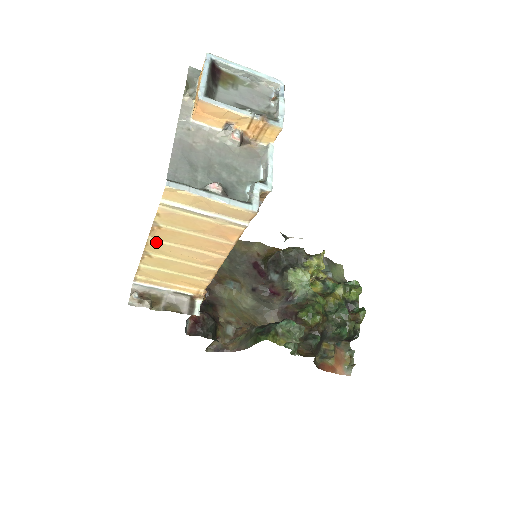
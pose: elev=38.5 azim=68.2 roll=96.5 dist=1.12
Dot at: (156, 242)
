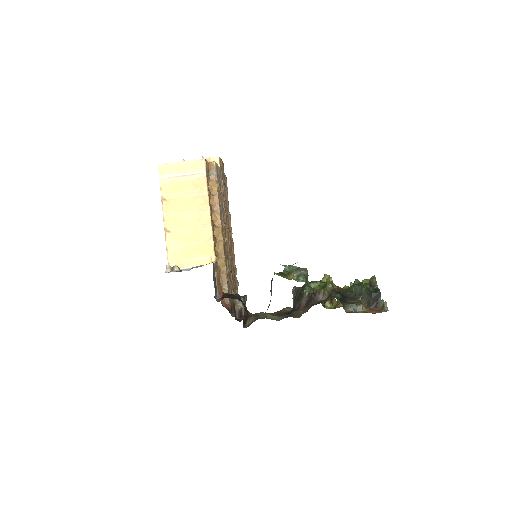
Dot at: (168, 215)
